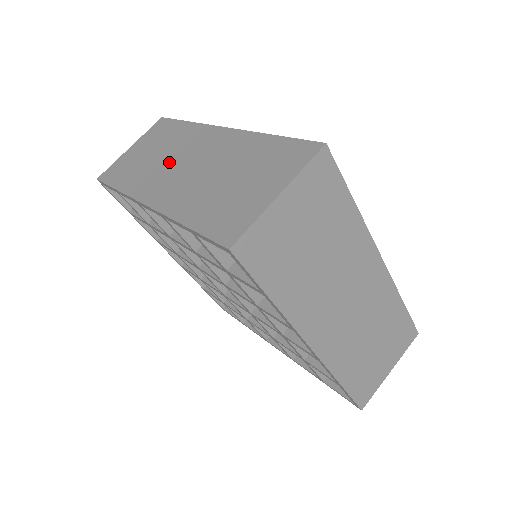
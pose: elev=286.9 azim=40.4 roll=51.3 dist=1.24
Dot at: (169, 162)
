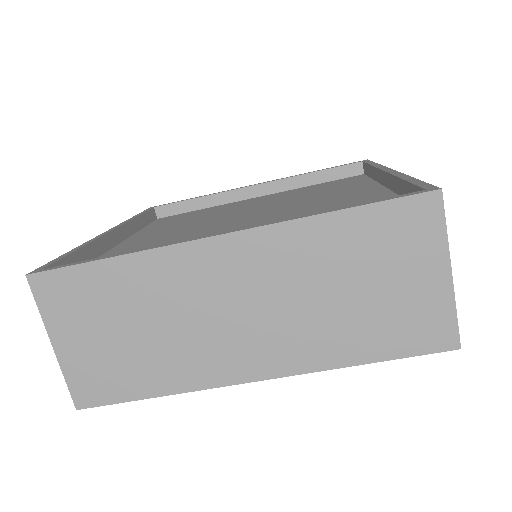
Dot at: occluded
